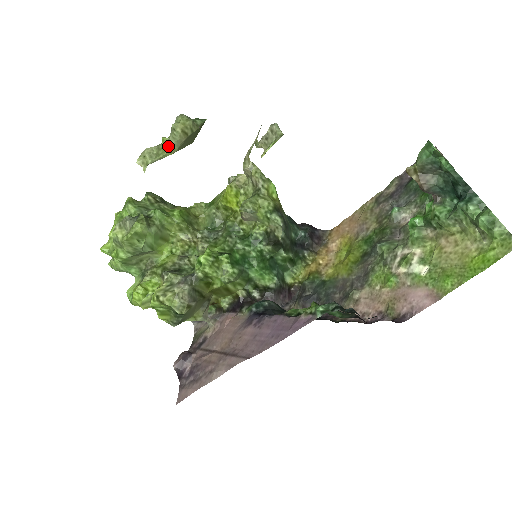
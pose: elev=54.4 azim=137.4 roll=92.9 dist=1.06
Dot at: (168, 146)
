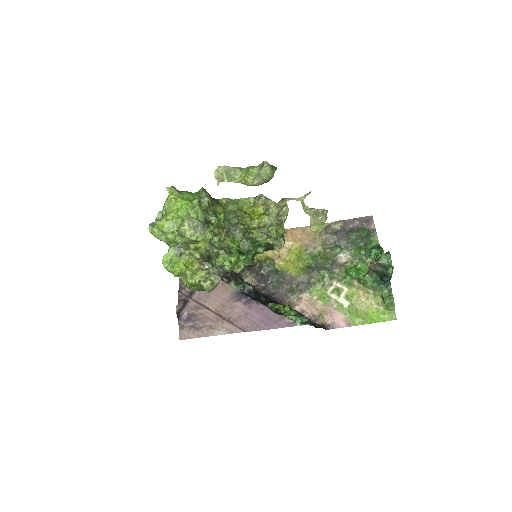
Dot at: (250, 184)
